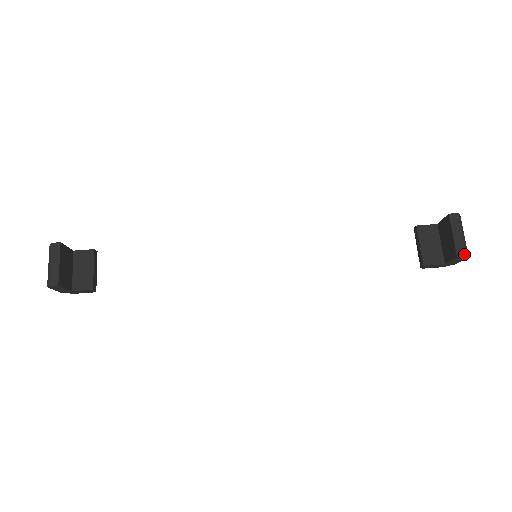
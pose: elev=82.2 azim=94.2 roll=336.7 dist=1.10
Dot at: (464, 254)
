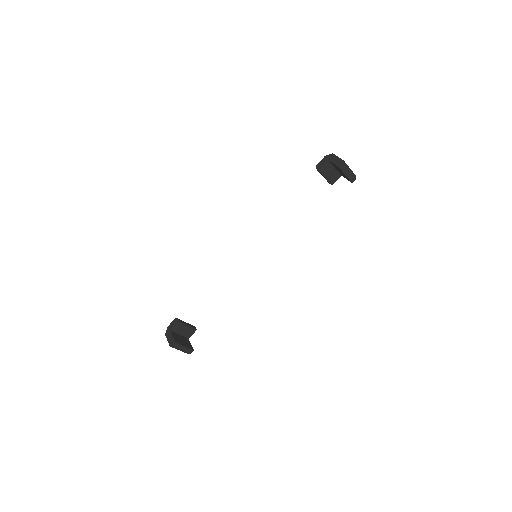
Dot at: (355, 179)
